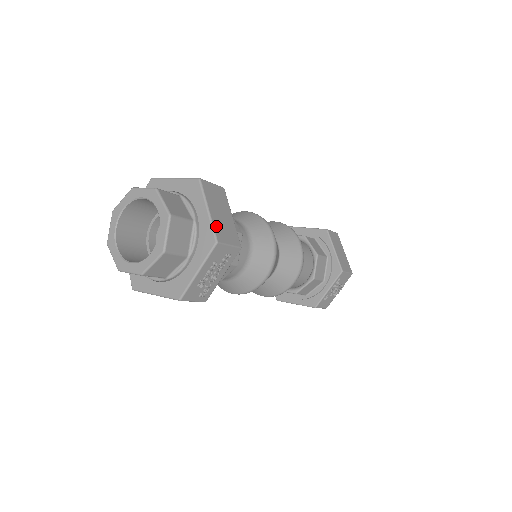
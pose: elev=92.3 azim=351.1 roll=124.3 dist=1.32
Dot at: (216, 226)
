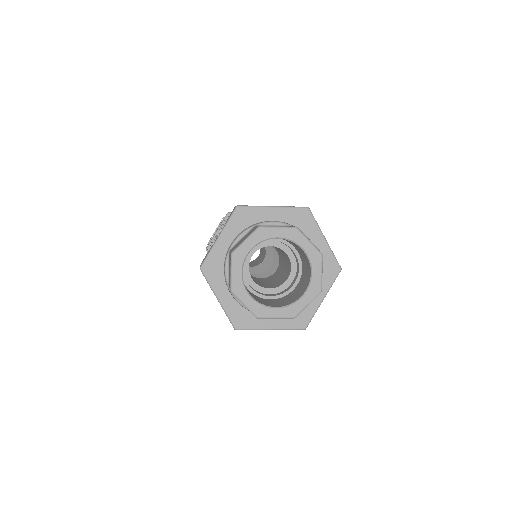
Dot at: (332, 253)
